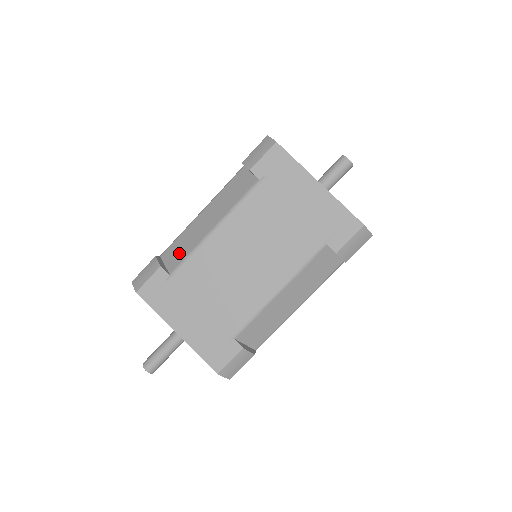
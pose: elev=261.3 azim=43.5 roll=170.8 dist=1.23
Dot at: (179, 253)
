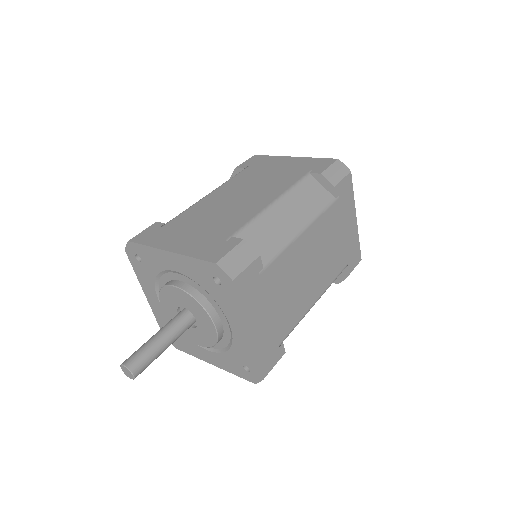
Dot at: occluded
